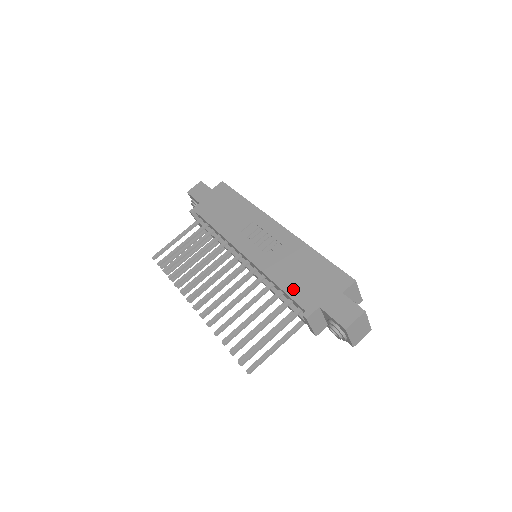
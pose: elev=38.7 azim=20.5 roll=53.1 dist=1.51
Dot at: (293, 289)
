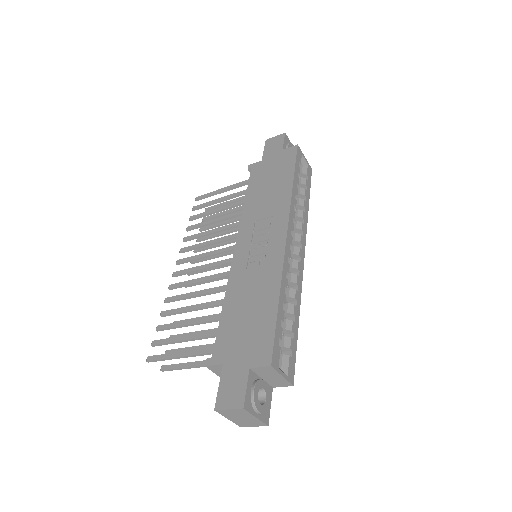
Dot at: (226, 324)
